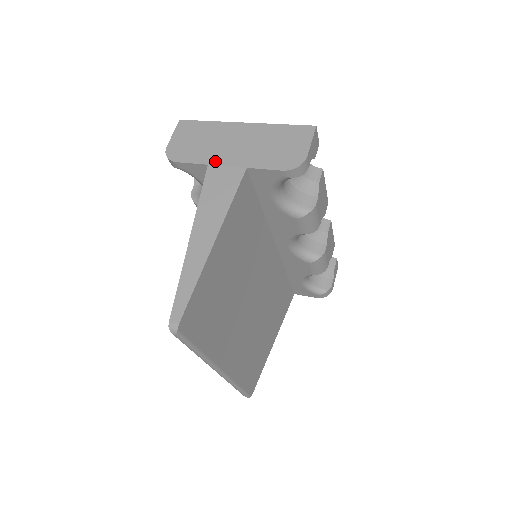
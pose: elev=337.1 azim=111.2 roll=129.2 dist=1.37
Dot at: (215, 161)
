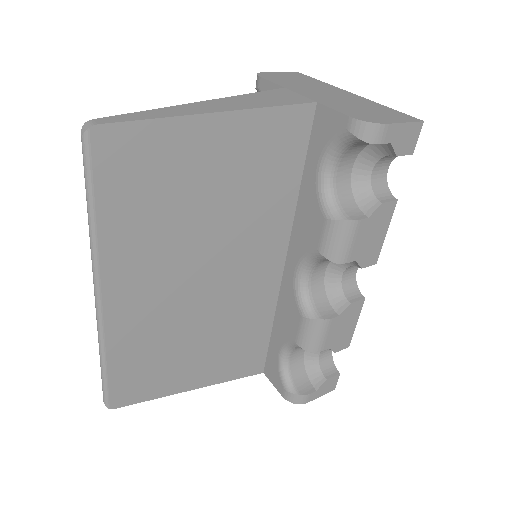
Dot at: (294, 89)
